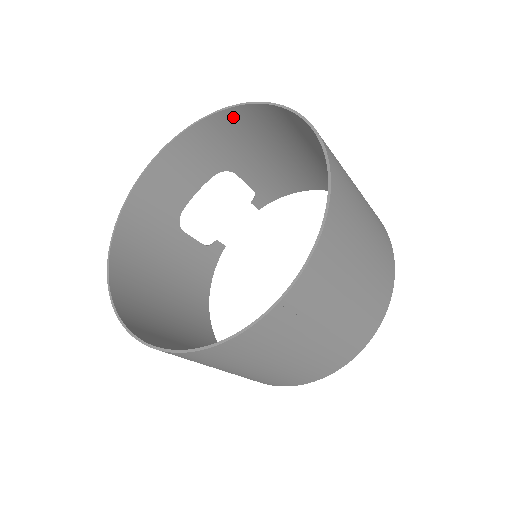
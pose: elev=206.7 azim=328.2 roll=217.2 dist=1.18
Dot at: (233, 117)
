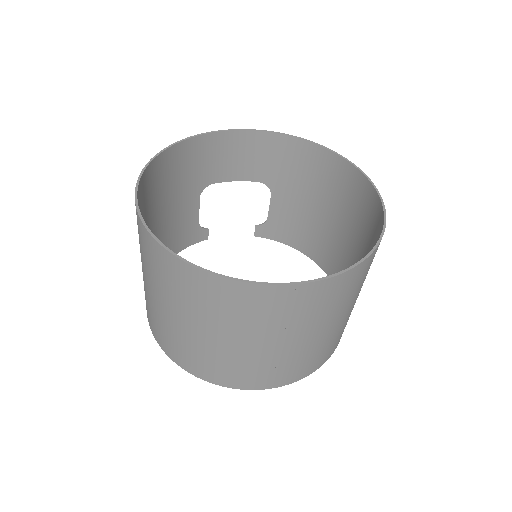
Dot at: (318, 155)
